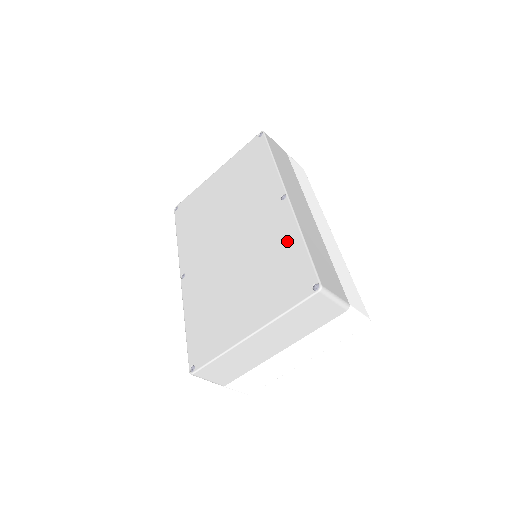
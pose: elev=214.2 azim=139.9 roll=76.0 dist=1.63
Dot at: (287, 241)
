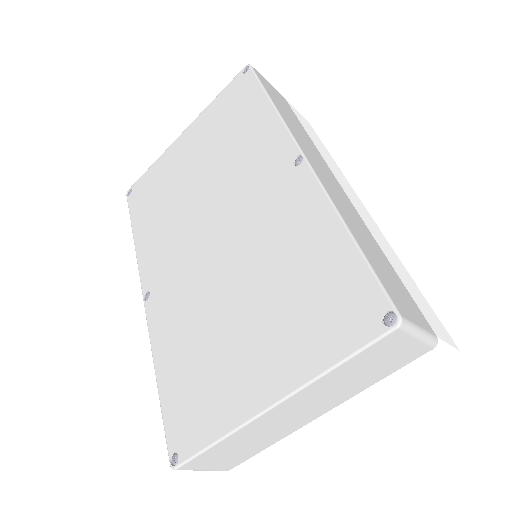
Dot at: (317, 235)
